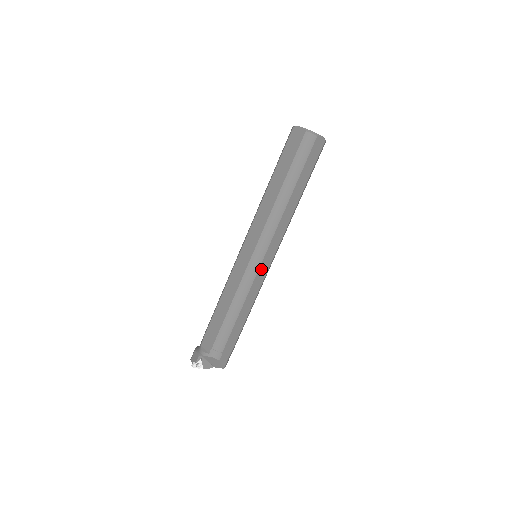
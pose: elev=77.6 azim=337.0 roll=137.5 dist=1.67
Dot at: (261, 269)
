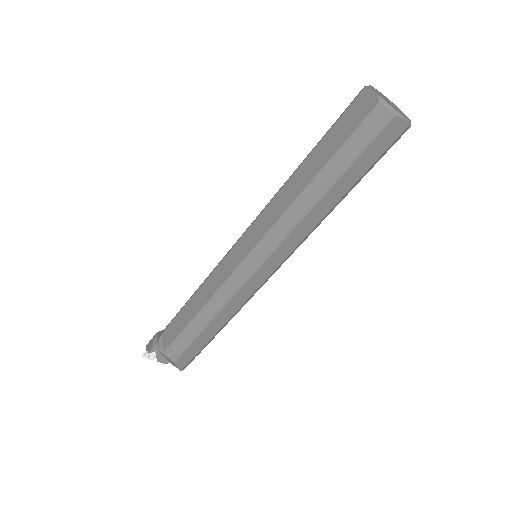
Dot at: (253, 279)
